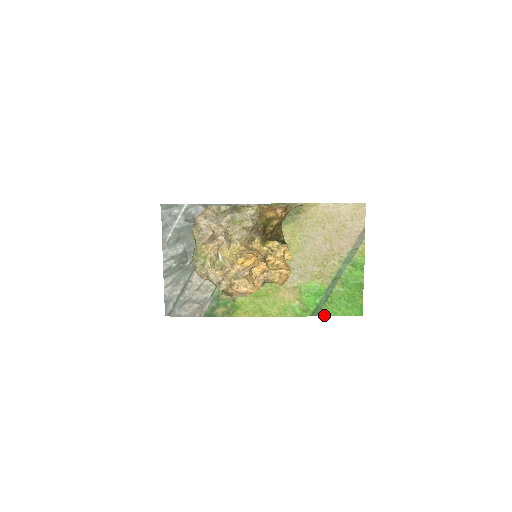
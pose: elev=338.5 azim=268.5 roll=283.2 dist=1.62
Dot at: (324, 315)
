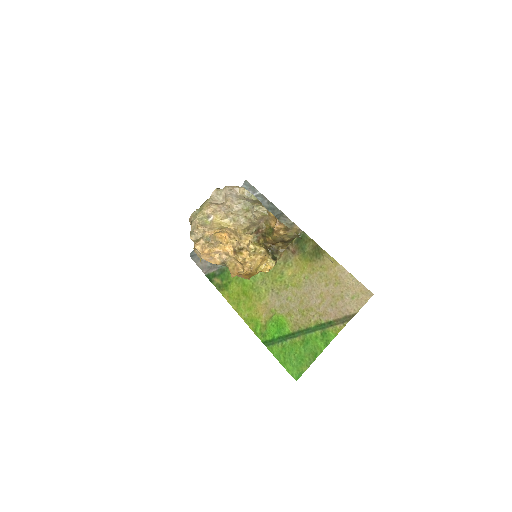
Dot at: (271, 351)
